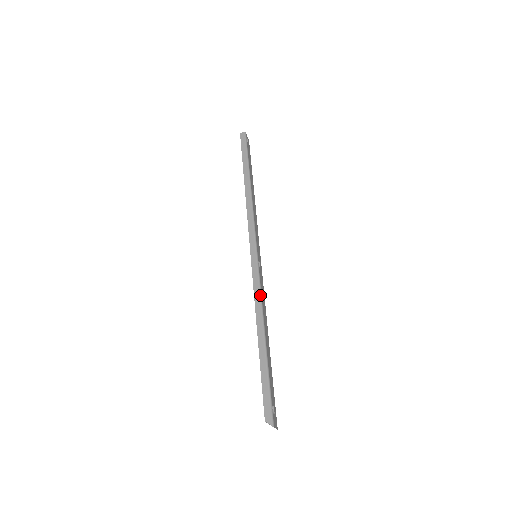
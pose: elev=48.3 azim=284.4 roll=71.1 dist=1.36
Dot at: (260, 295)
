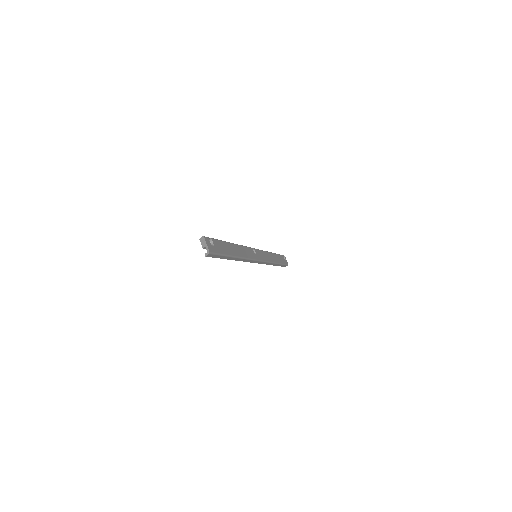
Dot at: (243, 246)
